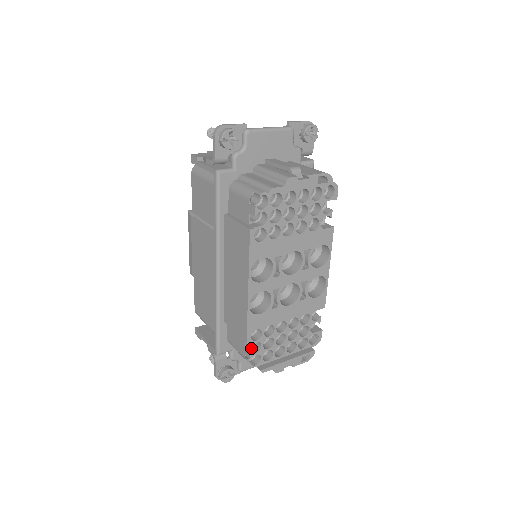
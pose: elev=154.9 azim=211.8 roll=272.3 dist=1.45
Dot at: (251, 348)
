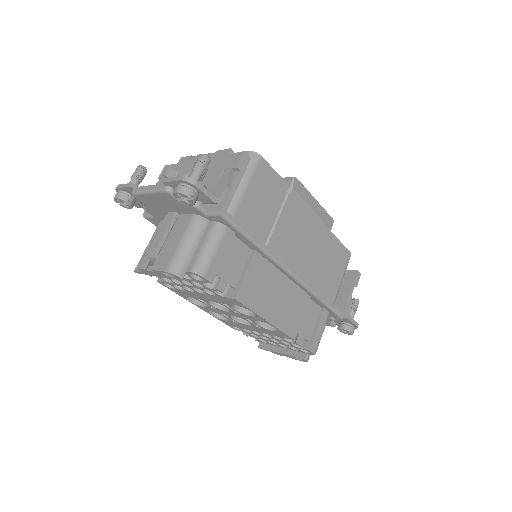
Dot at: occluded
